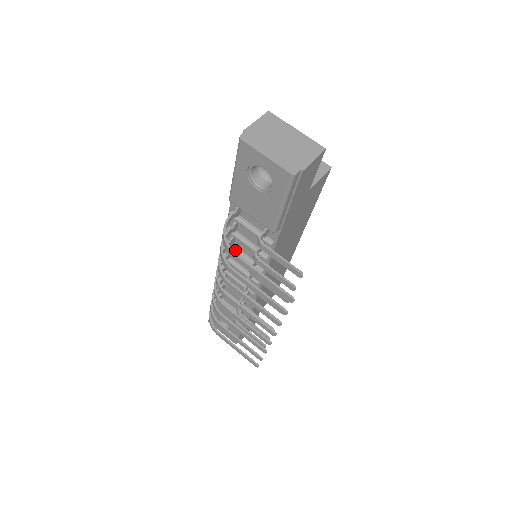
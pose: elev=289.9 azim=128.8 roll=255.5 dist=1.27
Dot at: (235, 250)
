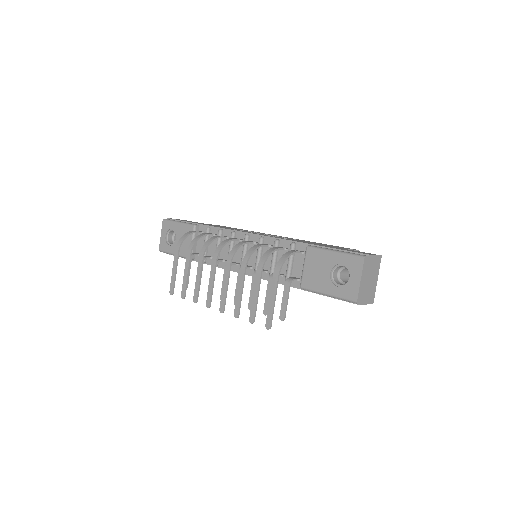
Dot at: (261, 249)
